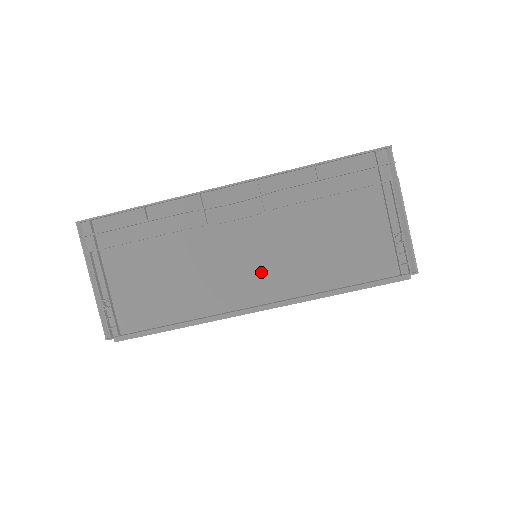
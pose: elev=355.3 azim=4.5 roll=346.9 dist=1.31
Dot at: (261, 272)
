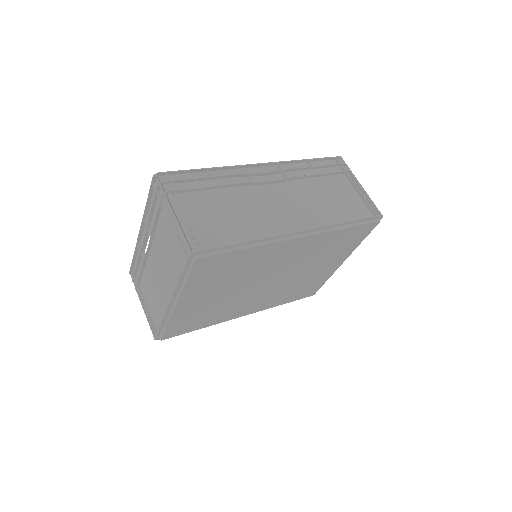
Dot at: (295, 213)
